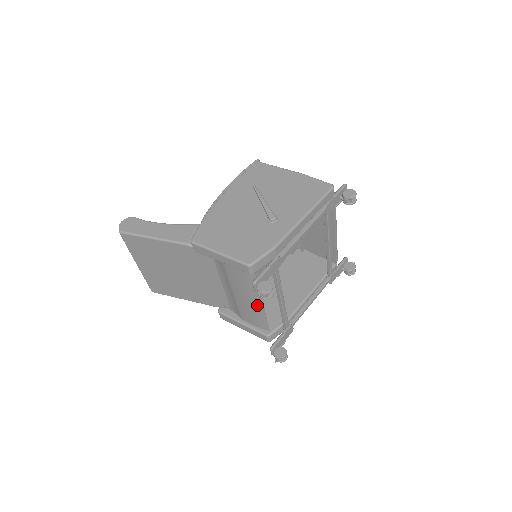
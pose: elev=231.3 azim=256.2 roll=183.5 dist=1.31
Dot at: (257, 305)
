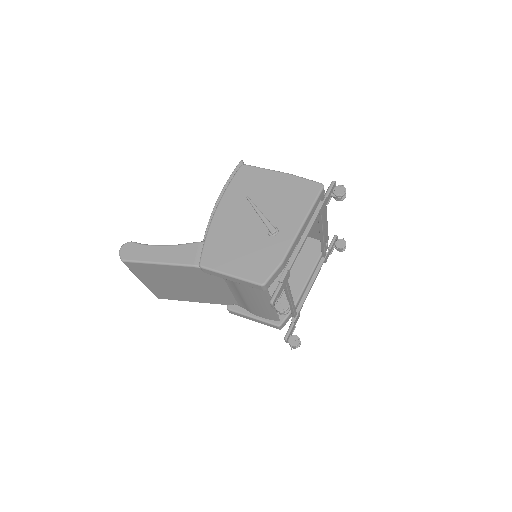
Dot at: (268, 306)
